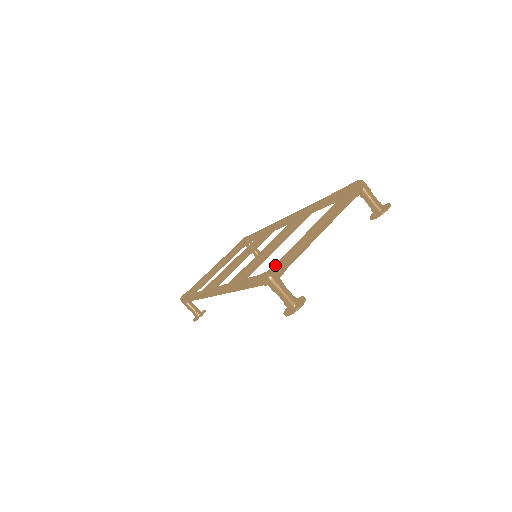
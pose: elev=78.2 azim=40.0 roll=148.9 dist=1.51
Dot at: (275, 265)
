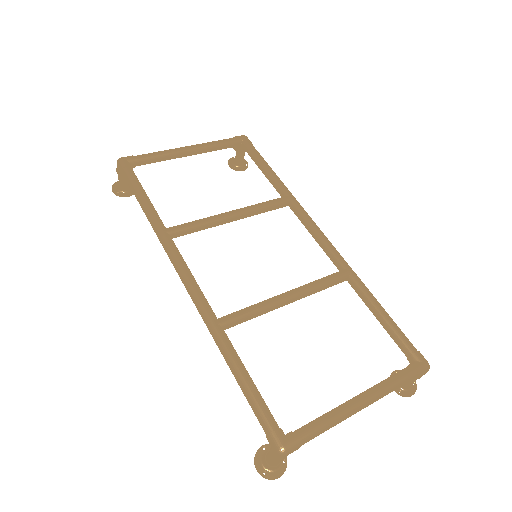
Dot at: (299, 442)
